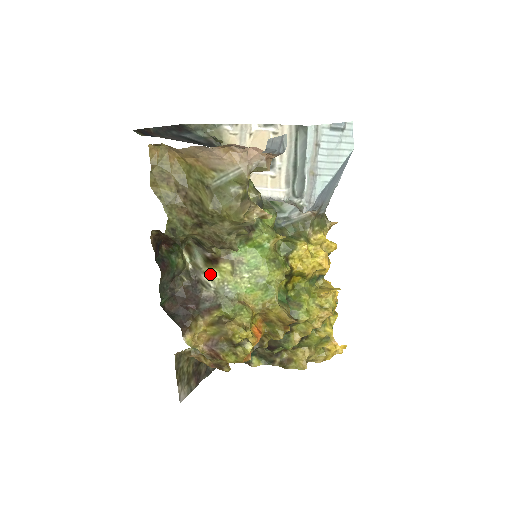
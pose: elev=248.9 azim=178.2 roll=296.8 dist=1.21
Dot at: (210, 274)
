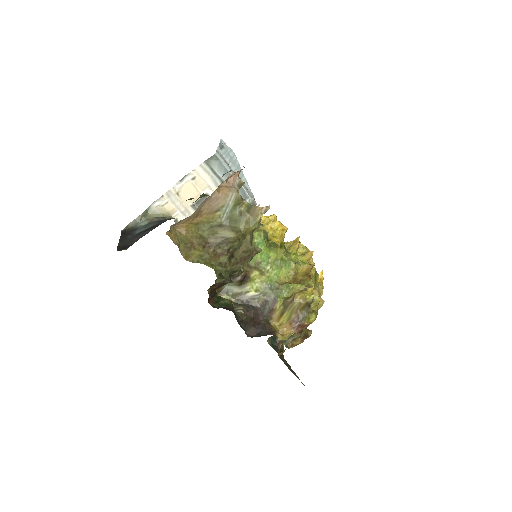
Dot at: (251, 289)
